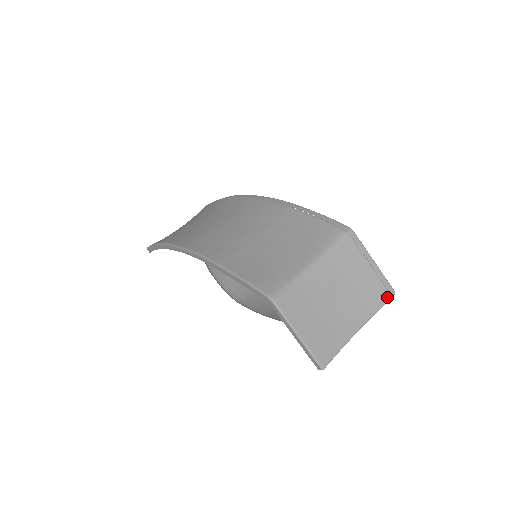
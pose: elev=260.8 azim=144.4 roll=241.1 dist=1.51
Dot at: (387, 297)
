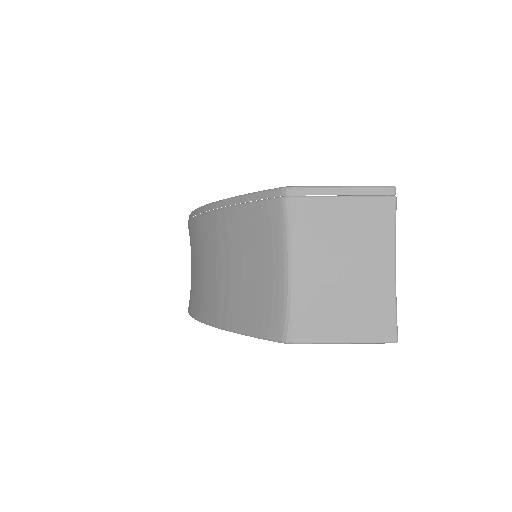
Dot at: (390, 204)
